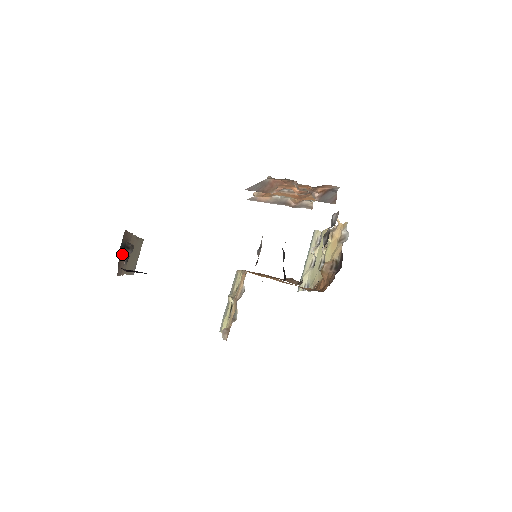
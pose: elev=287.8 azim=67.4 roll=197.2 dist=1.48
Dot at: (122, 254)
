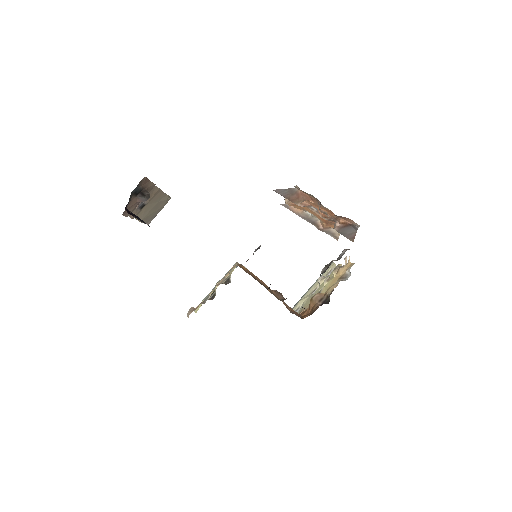
Dot at: (135, 197)
